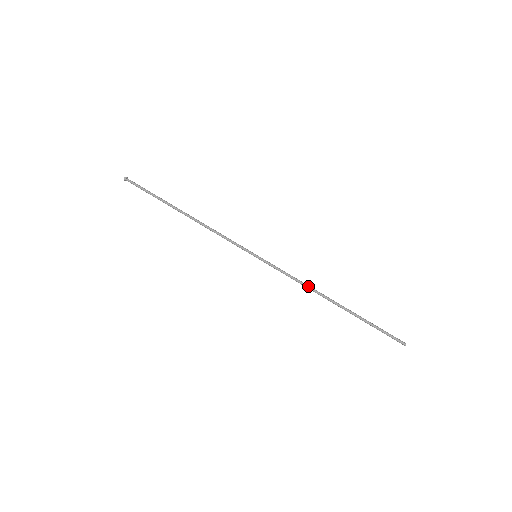
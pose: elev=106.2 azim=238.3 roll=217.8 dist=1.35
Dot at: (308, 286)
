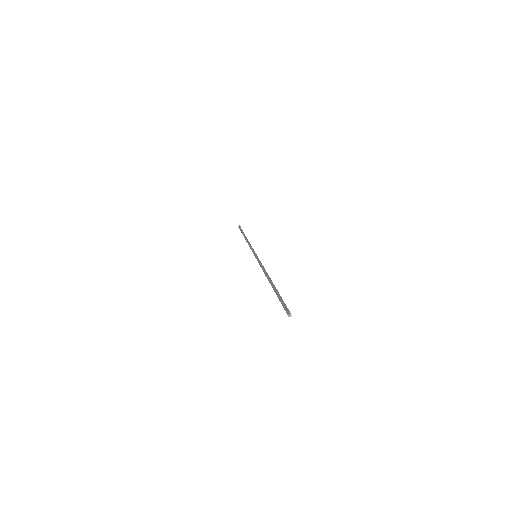
Dot at: (265, 271)
